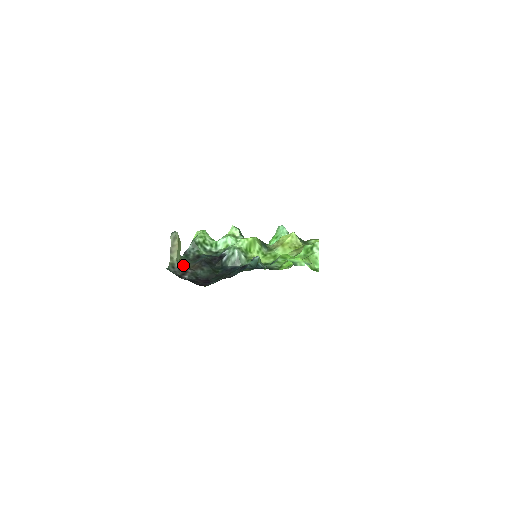
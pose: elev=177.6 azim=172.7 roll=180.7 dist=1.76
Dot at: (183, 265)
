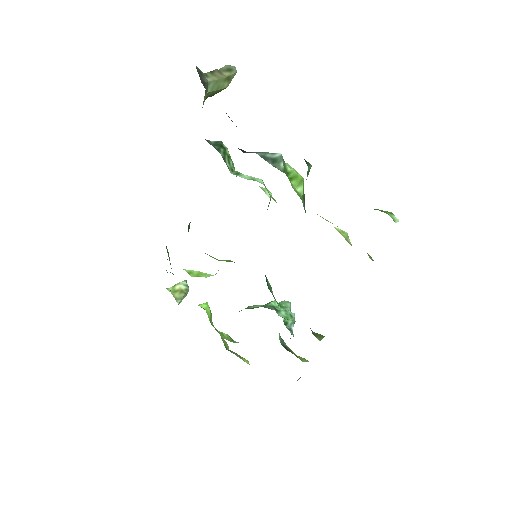
Dot at: occluded
